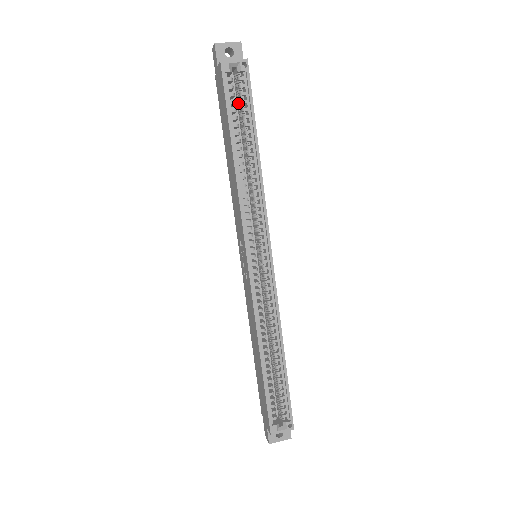
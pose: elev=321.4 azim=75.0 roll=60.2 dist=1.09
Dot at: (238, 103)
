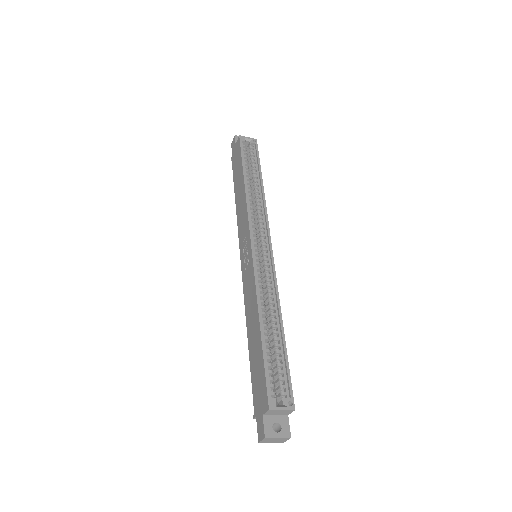
Dot at: (248, 164)
